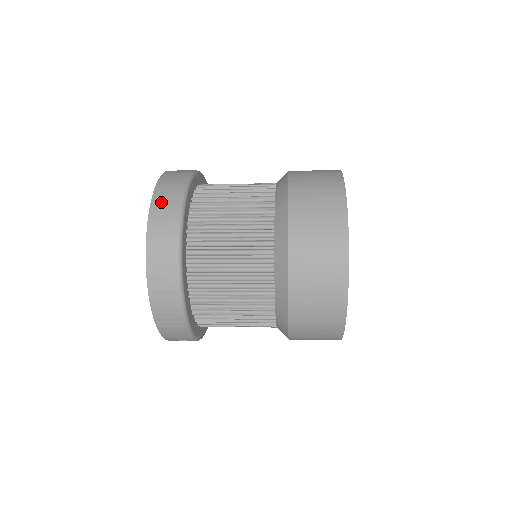
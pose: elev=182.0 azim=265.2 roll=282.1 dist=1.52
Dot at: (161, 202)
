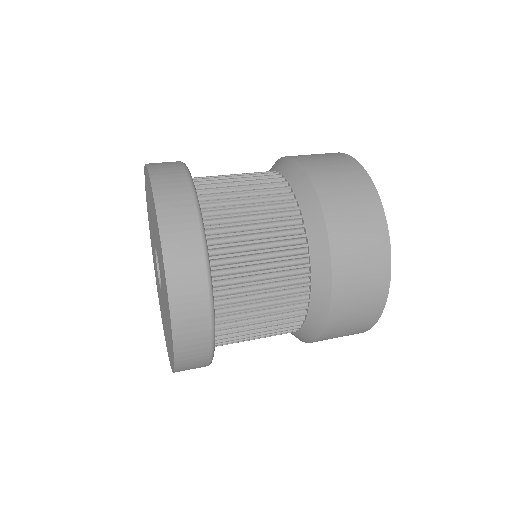
Dot at: (179, 267)
